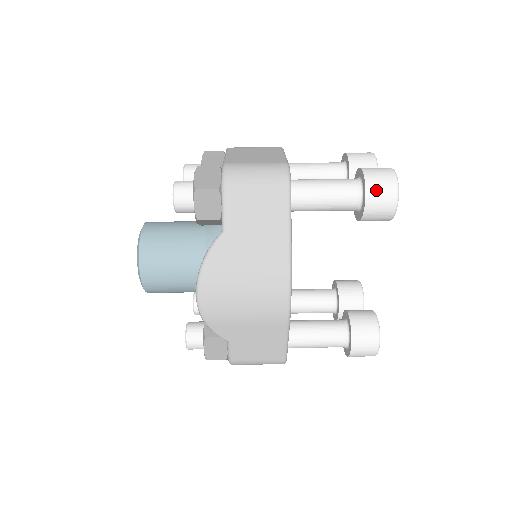
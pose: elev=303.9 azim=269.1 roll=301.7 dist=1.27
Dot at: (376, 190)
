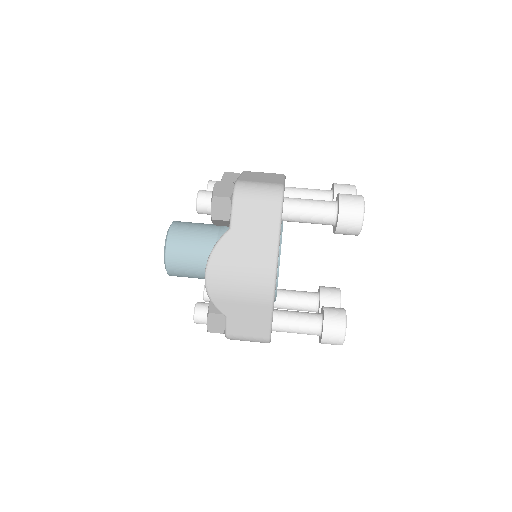
Dot at: (347, 210)
